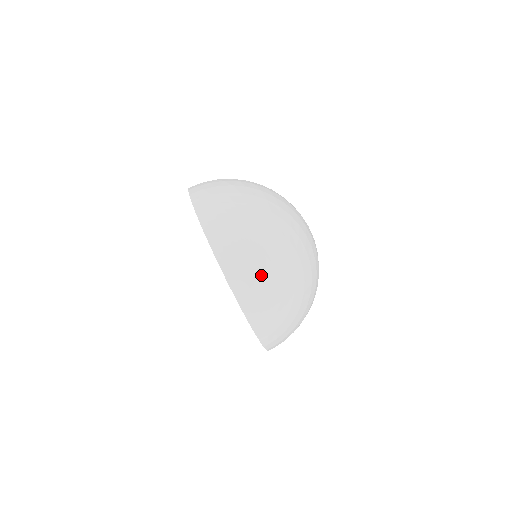
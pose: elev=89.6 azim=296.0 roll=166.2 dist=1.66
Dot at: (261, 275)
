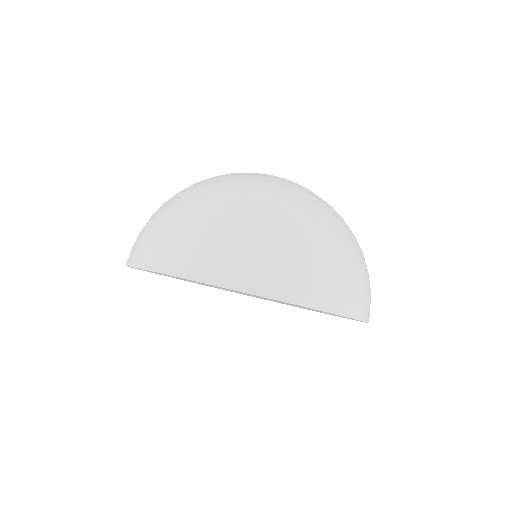
Dot at: (234, 241)
